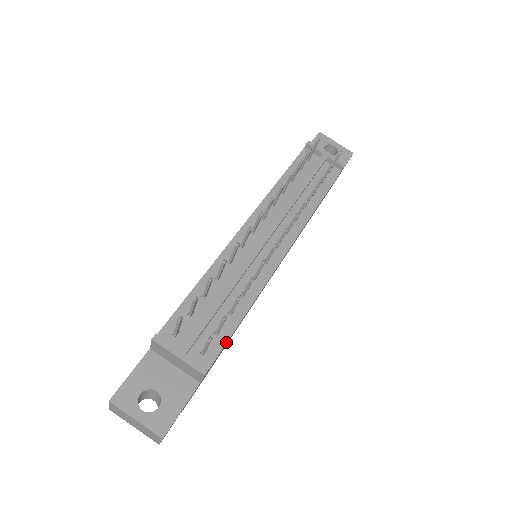
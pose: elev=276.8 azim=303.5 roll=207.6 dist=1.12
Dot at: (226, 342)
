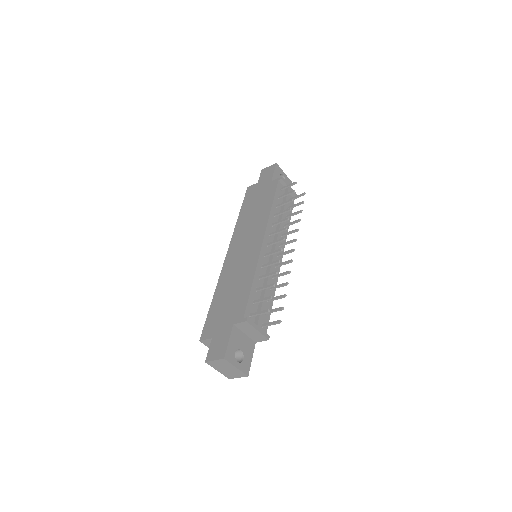
Dot at: (269, 319)
